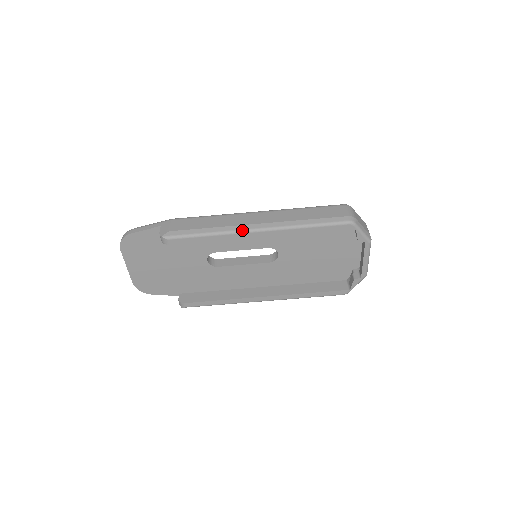
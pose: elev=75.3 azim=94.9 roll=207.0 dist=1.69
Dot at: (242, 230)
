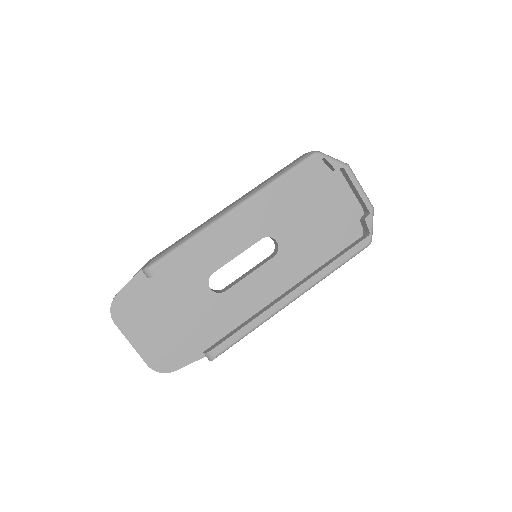
Dot at: (219, 217)
